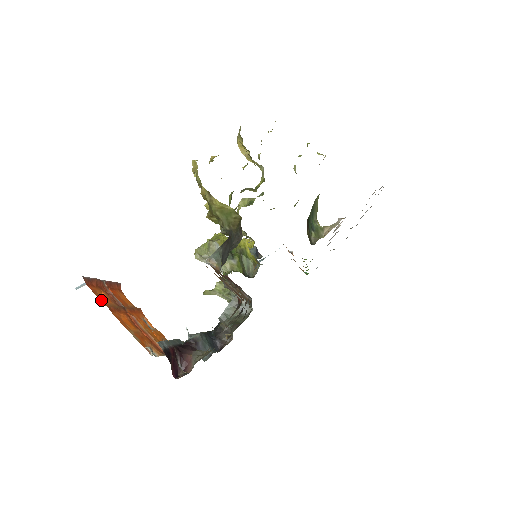
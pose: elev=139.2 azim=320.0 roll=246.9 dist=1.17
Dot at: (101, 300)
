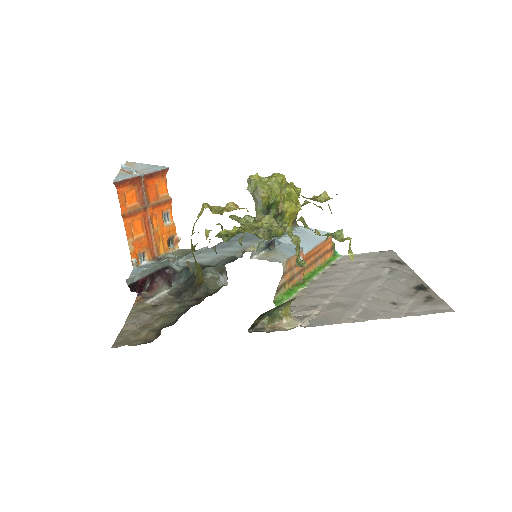
Dot at: (121, 205)
